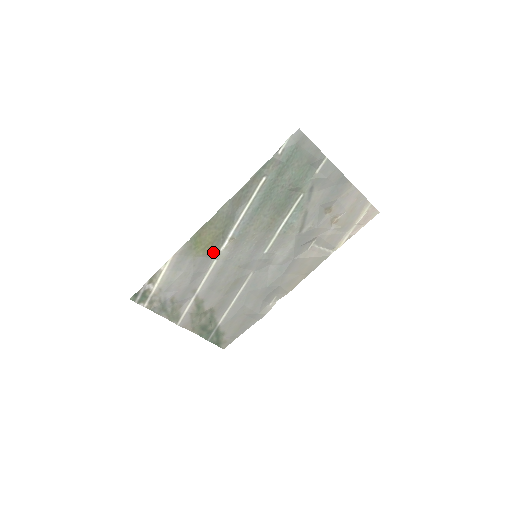
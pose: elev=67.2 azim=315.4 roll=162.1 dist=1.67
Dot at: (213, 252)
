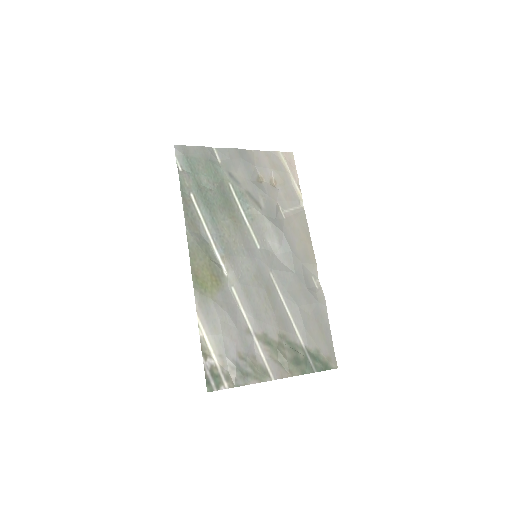
Dot at: (222, 282)
